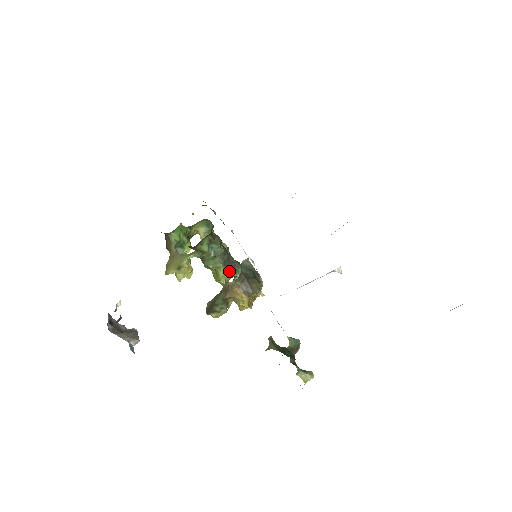
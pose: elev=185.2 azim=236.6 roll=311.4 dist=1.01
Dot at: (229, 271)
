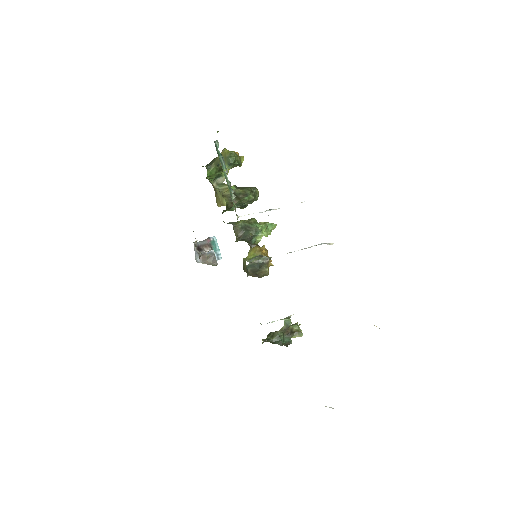
Dot at: (248, 242)
